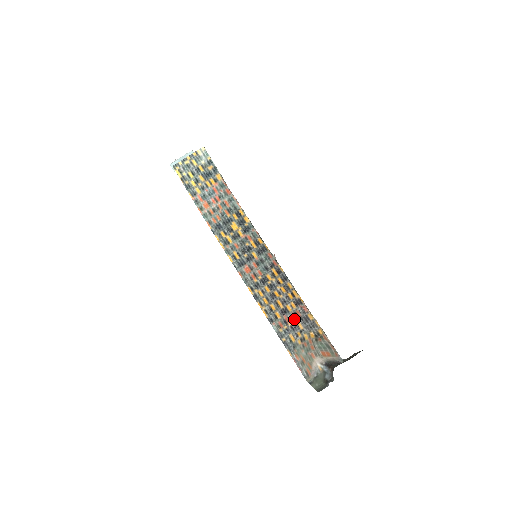
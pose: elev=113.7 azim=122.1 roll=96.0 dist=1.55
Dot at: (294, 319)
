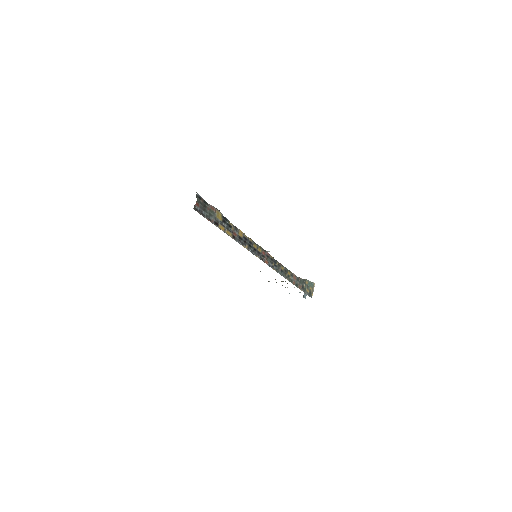
Dot at: occluded
